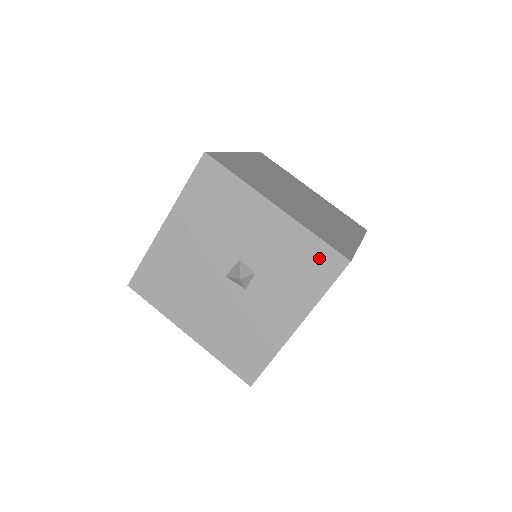
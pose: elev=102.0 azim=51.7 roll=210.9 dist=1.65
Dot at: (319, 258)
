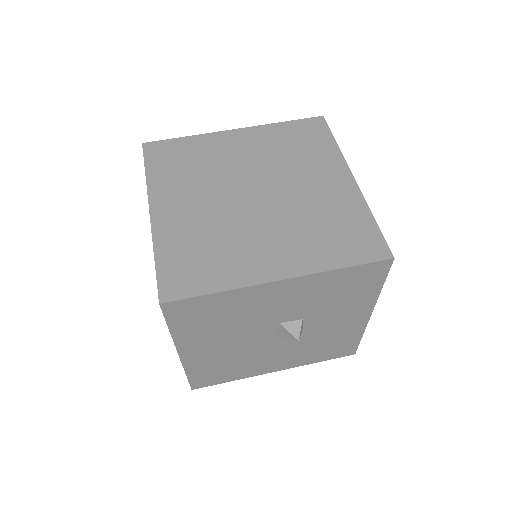
Dot at: (359, 276)
